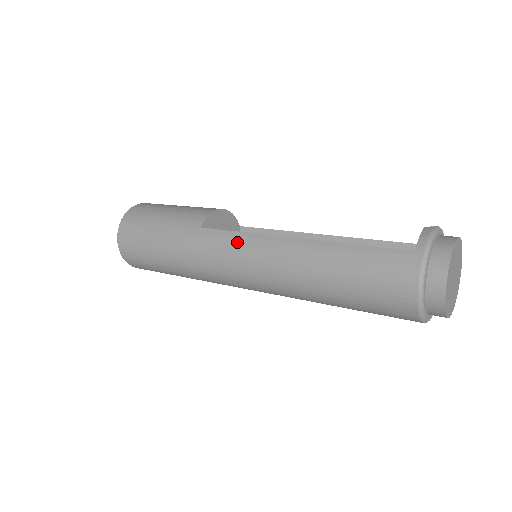
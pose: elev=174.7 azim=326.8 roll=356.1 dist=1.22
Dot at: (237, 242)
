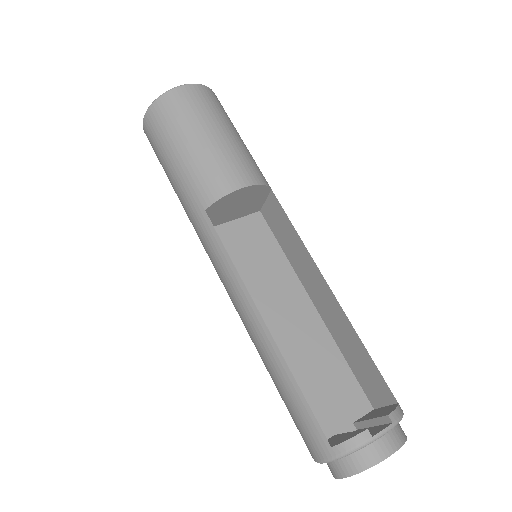
Dot at: (224, 265)
